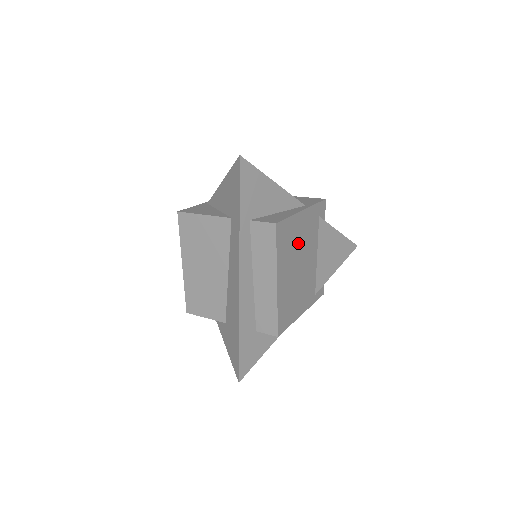
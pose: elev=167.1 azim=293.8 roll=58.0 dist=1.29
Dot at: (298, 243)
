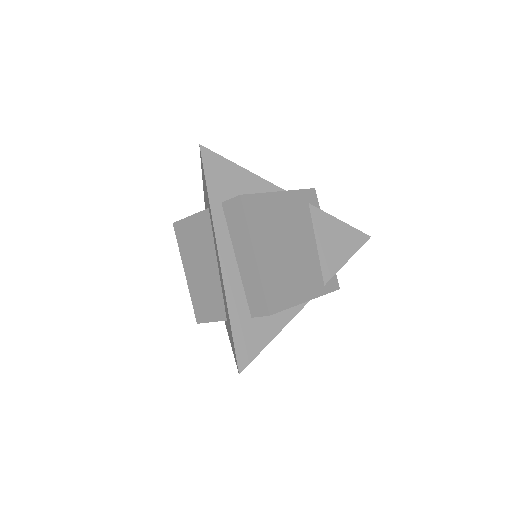
Dot at: (280, 223)
